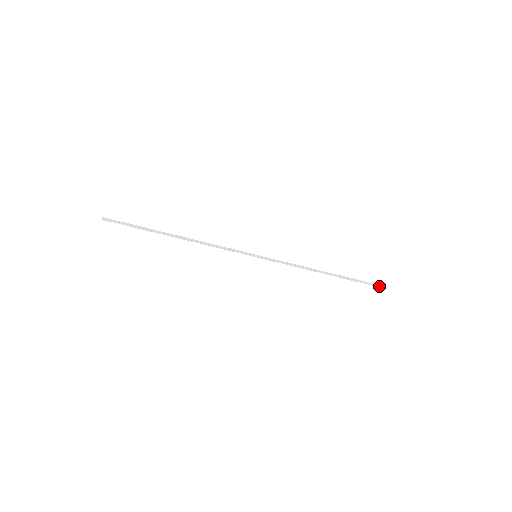
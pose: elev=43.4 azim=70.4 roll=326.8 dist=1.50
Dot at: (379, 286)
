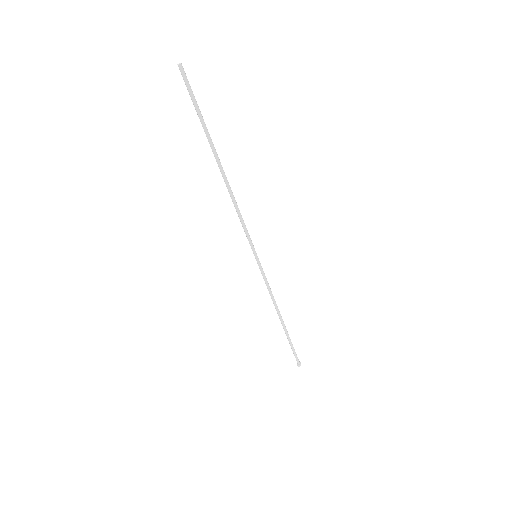
Dot at: (299, 361)
